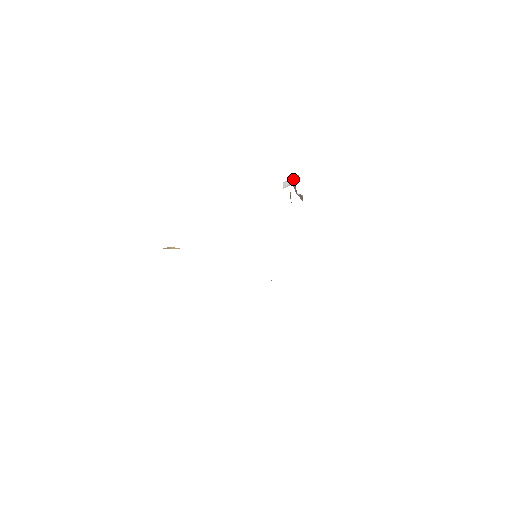
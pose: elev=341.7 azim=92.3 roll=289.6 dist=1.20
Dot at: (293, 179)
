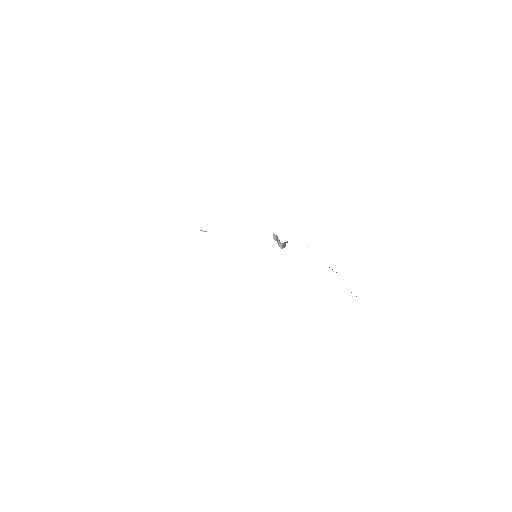
Dot at: occluded
